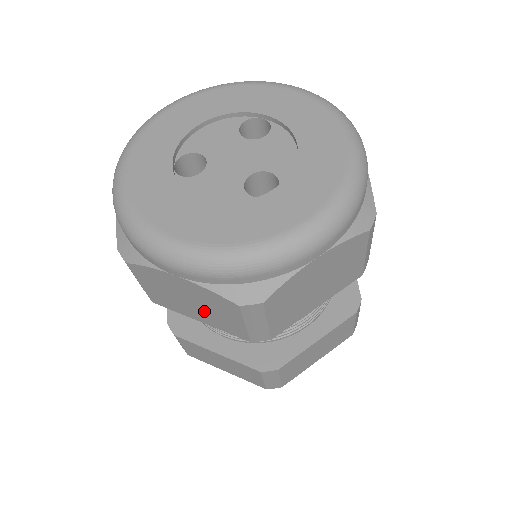
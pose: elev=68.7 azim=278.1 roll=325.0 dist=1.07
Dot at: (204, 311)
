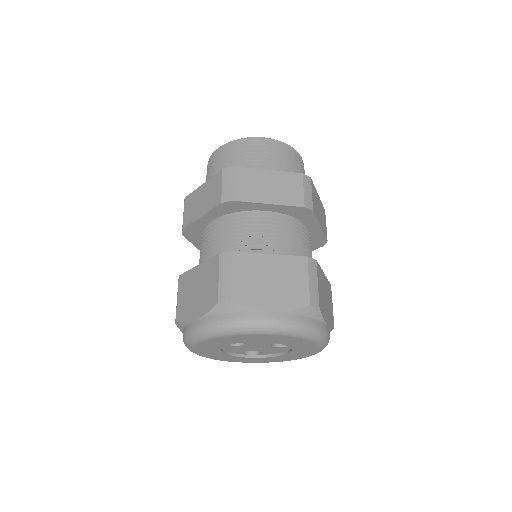
Dot at: occluded
